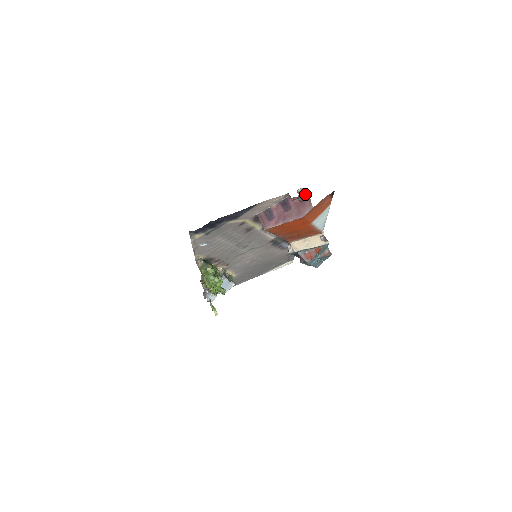
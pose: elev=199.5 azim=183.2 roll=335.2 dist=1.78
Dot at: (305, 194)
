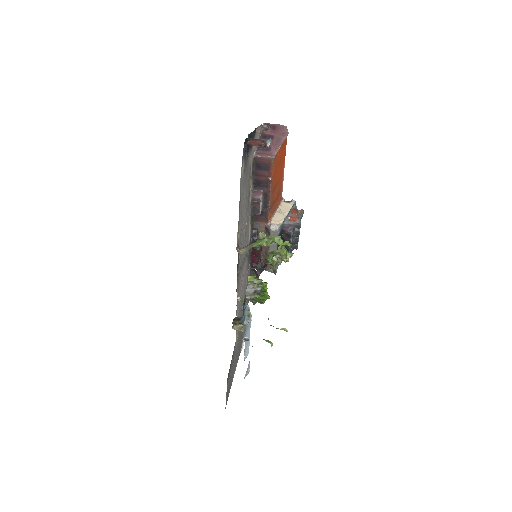
Dot at: (270, 124)
